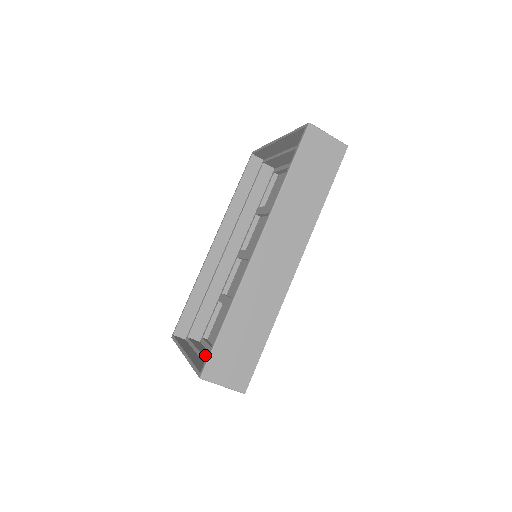
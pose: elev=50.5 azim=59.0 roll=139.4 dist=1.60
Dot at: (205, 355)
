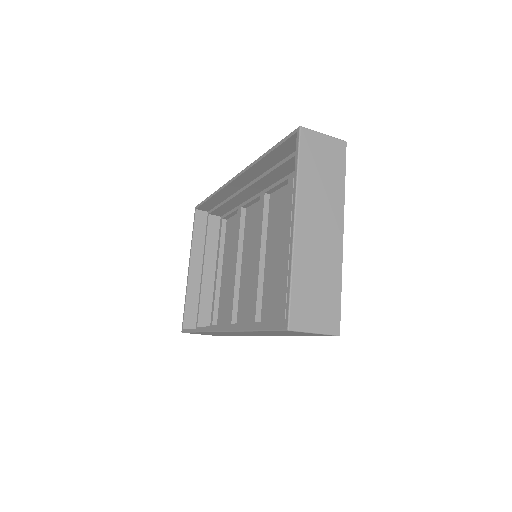
Dot at: (205, 274)
